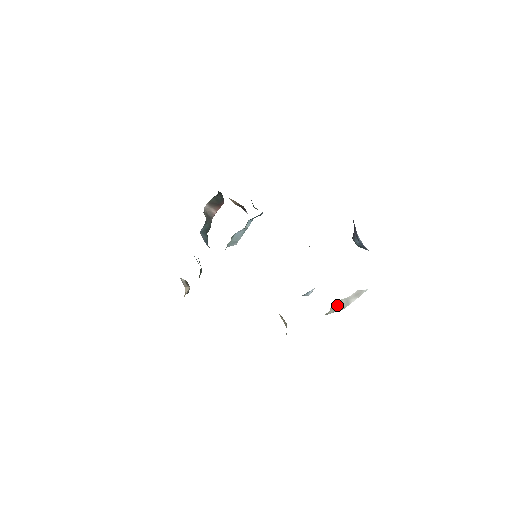
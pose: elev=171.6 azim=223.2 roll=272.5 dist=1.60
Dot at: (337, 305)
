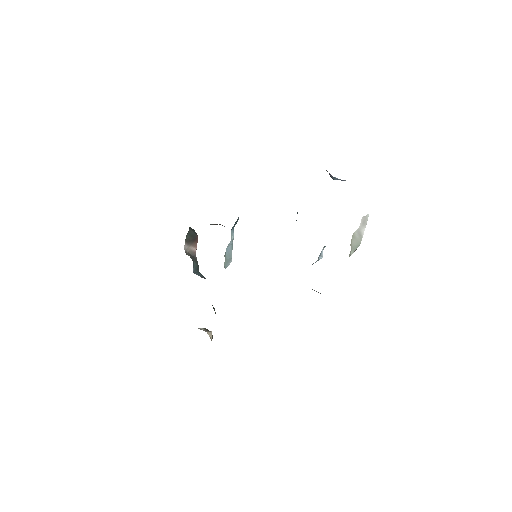
Dot at: (353, 241)
